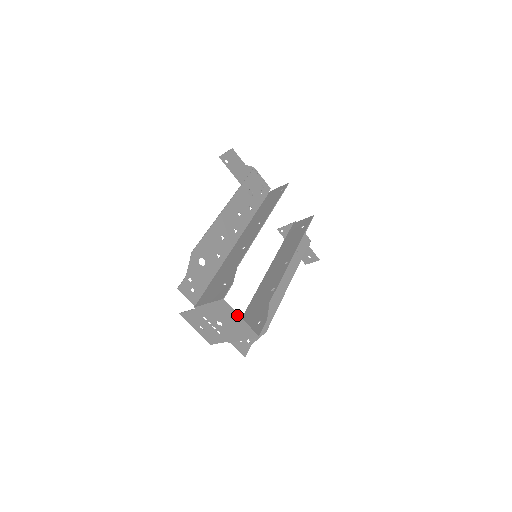
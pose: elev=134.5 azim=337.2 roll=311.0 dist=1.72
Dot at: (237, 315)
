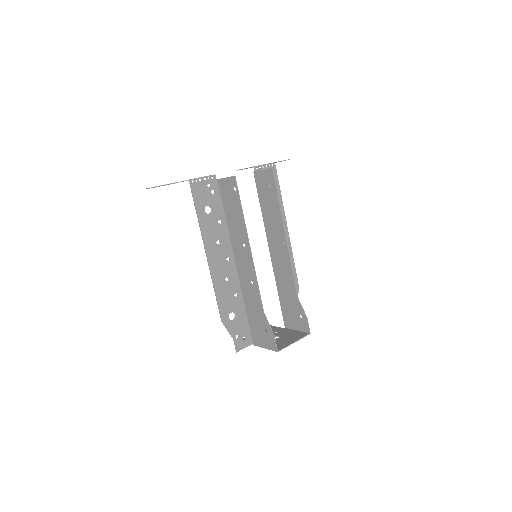
Dot at: occluded
